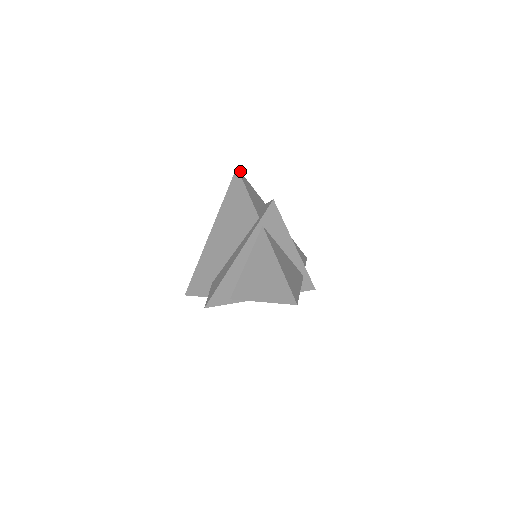
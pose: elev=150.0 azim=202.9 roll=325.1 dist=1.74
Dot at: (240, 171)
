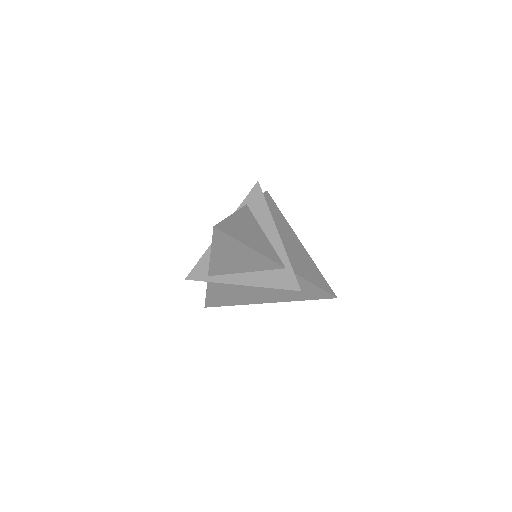
Dot at: (269, 194)
